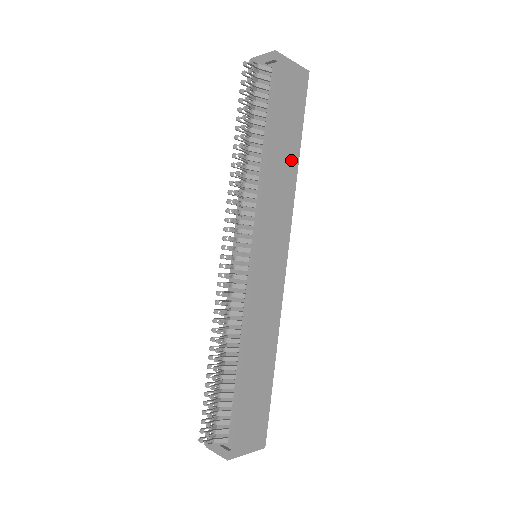
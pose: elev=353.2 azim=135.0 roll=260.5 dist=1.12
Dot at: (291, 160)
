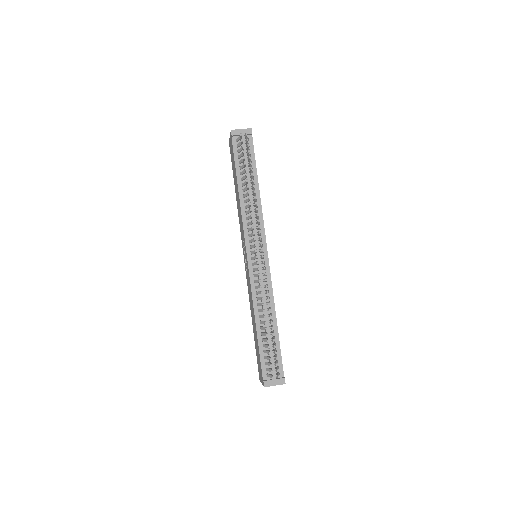
Dot at: occluded
